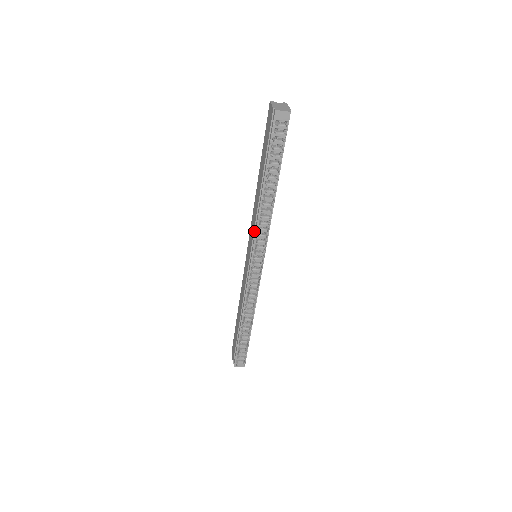
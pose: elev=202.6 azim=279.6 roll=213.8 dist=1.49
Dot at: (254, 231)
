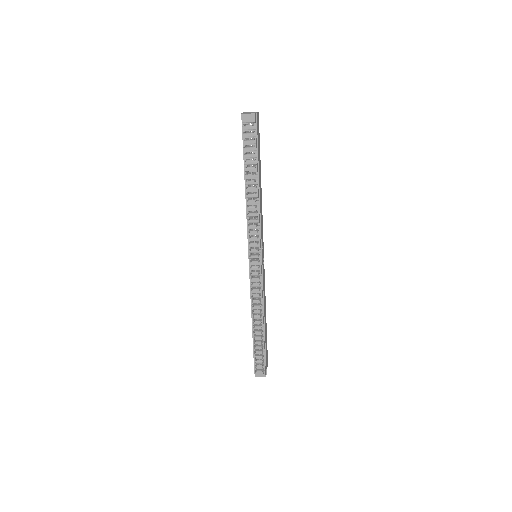
Dot at: (247, 229)
